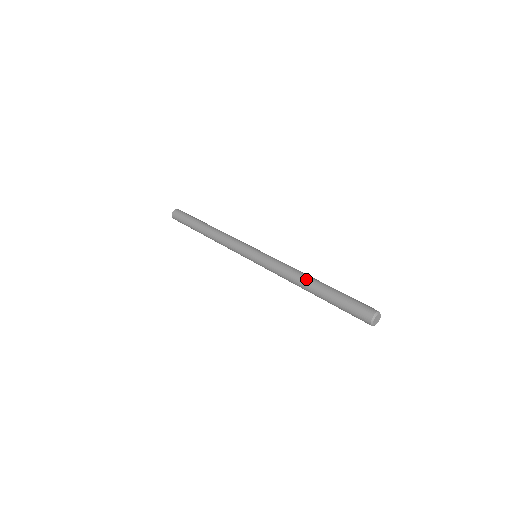
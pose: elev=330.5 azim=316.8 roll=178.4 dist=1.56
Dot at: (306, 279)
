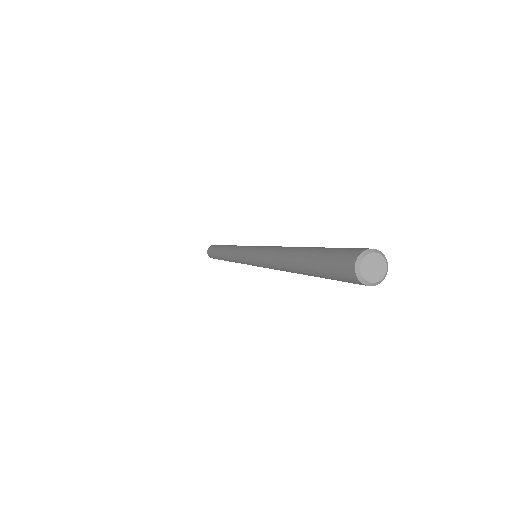
Dot at: occluded
